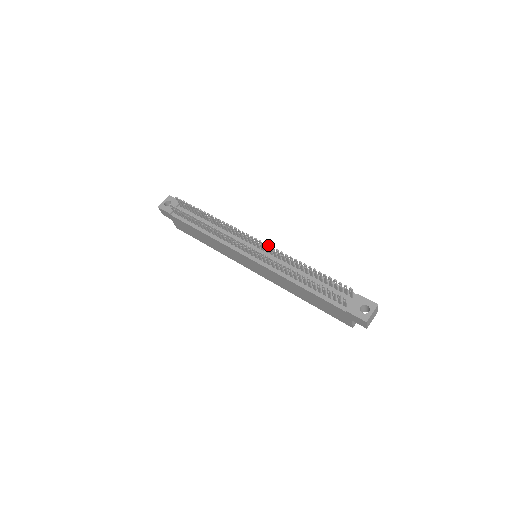
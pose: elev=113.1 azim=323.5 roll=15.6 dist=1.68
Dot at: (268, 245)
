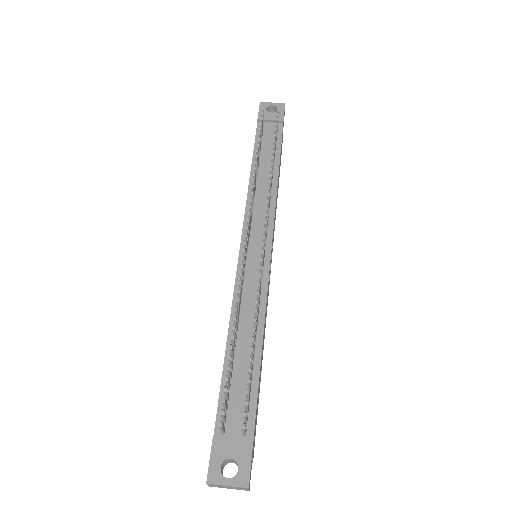
Dot at: (262, 258)
